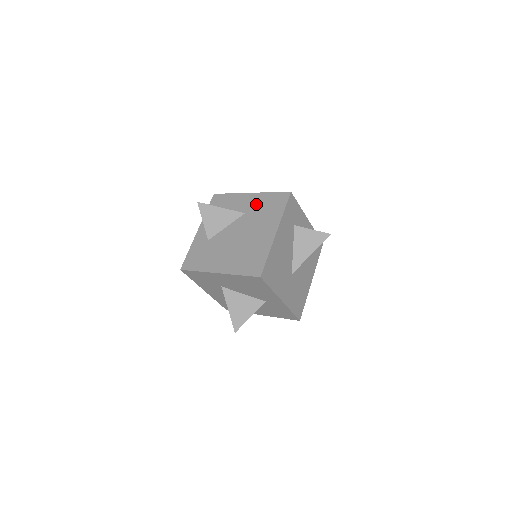
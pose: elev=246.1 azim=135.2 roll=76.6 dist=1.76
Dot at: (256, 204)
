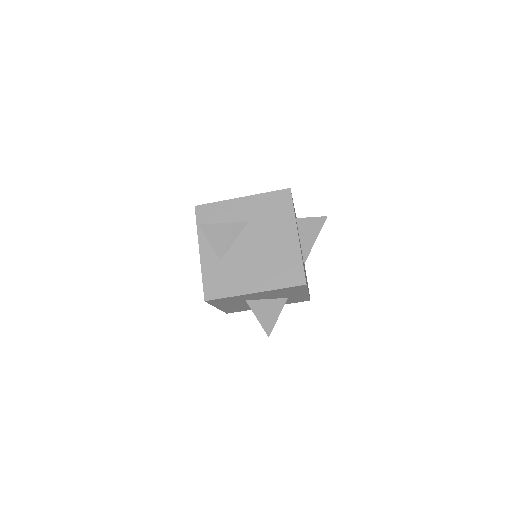
Dot at: (257, 209)
